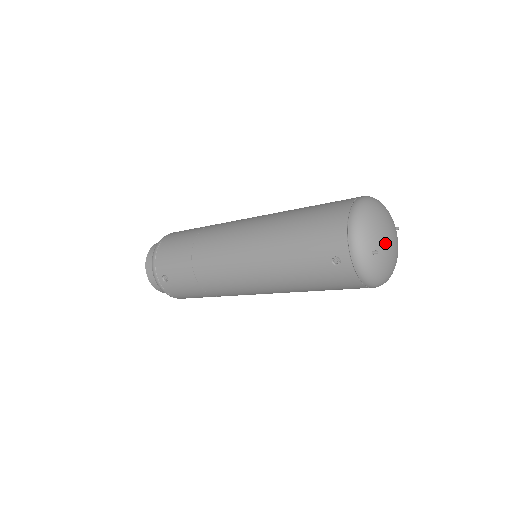
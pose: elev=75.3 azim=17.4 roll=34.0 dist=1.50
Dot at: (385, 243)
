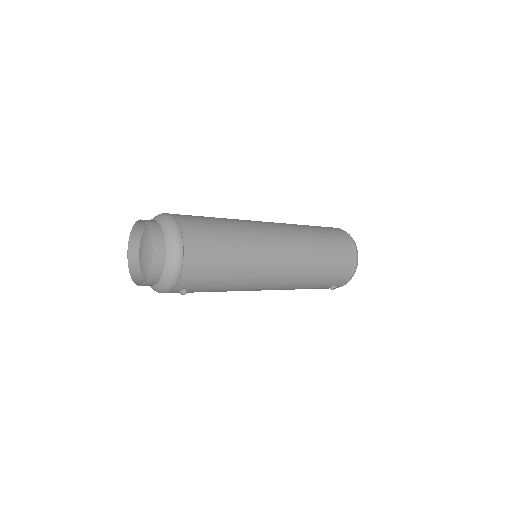
Dot at: occluded
